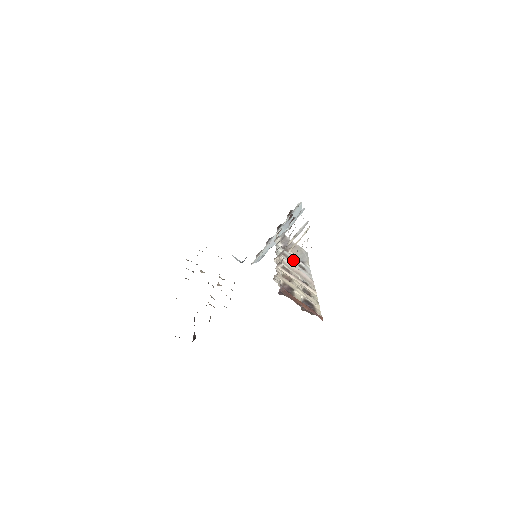
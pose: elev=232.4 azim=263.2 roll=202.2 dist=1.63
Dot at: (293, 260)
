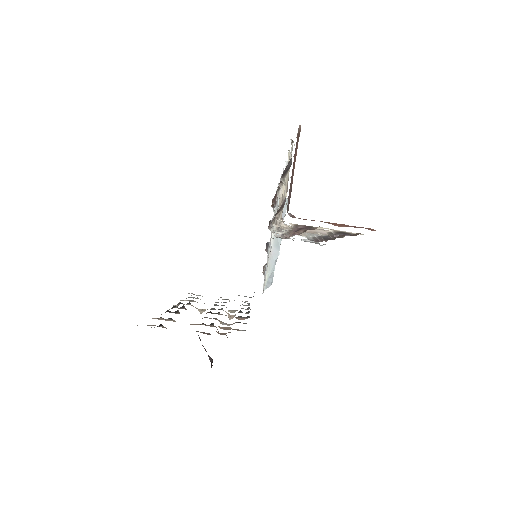
Dot at: occluded
